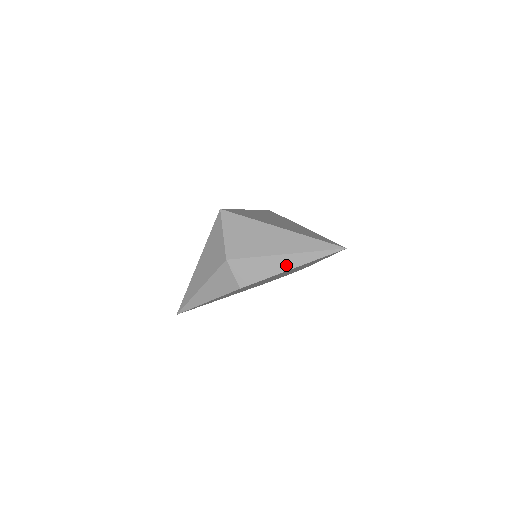
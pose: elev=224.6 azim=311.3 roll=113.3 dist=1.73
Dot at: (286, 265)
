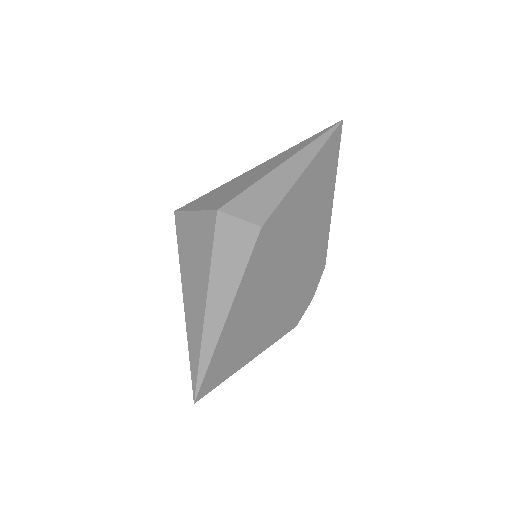
Dot at: (295, 169)
